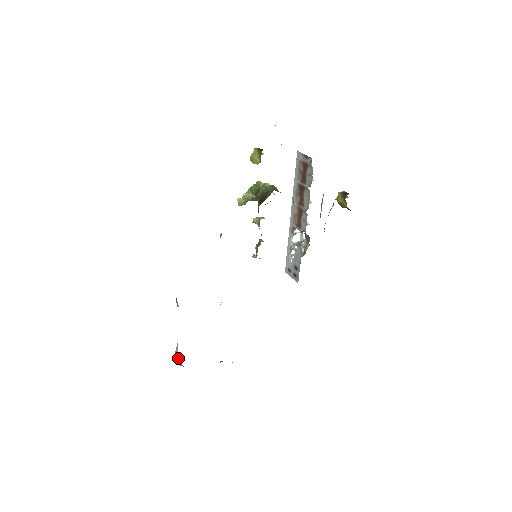
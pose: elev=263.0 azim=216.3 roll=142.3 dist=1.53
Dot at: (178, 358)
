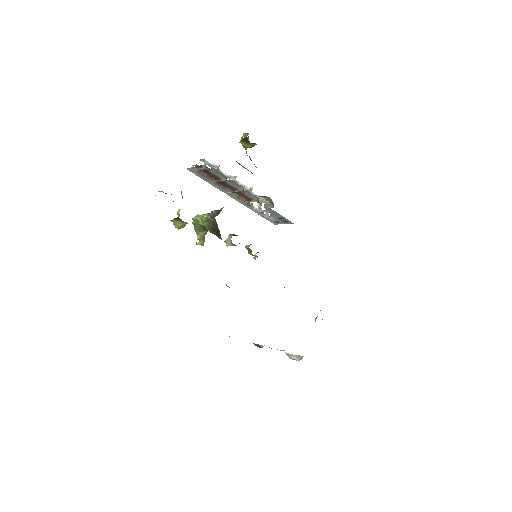
Dot at: (295, 357)
